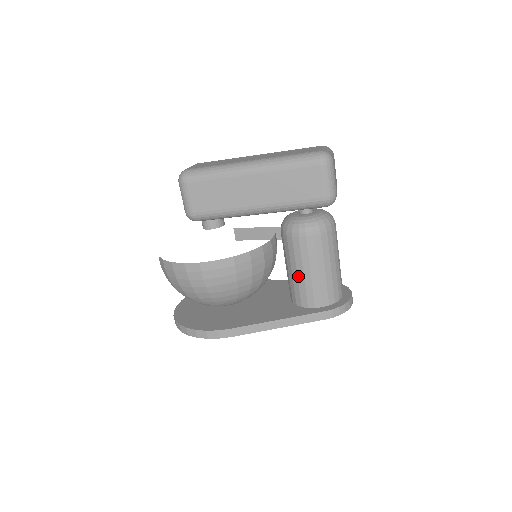
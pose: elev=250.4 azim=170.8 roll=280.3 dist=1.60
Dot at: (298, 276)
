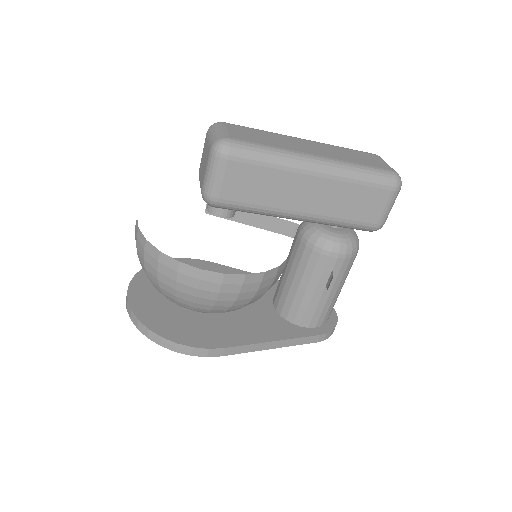
Dot at: (306, 294)
